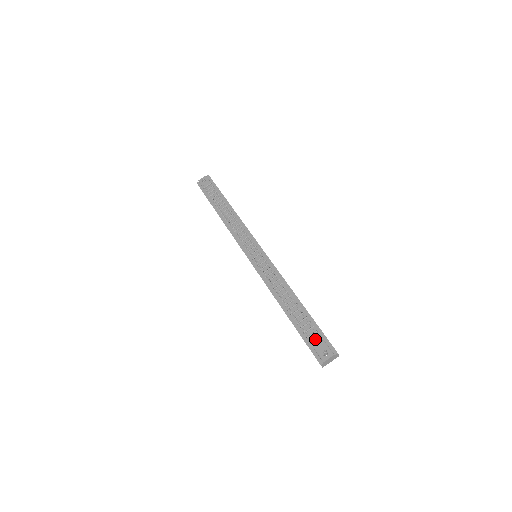
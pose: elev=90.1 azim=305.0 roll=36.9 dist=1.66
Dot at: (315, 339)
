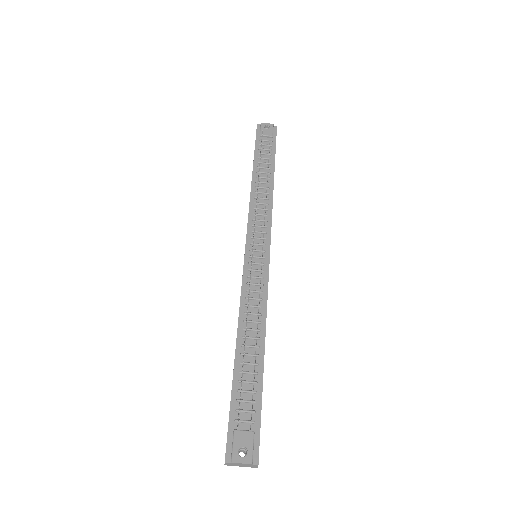
Dot at: (245, 421)
